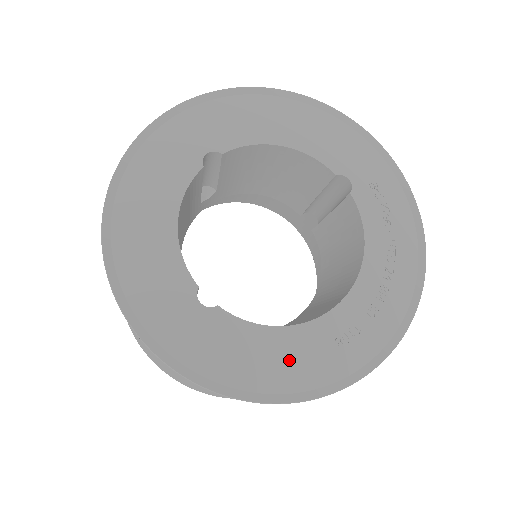
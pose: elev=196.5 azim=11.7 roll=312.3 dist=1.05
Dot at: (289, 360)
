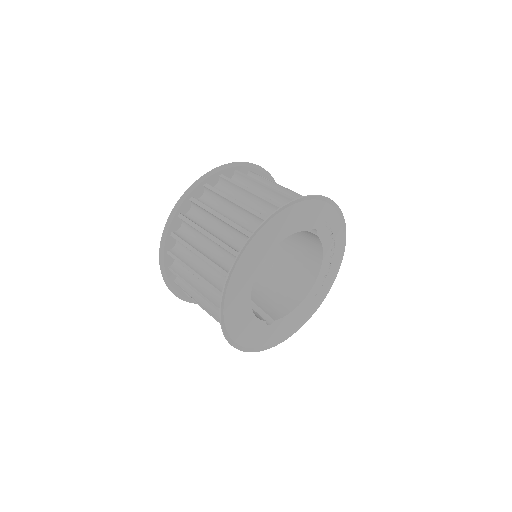
Dot at: (301, 314)
